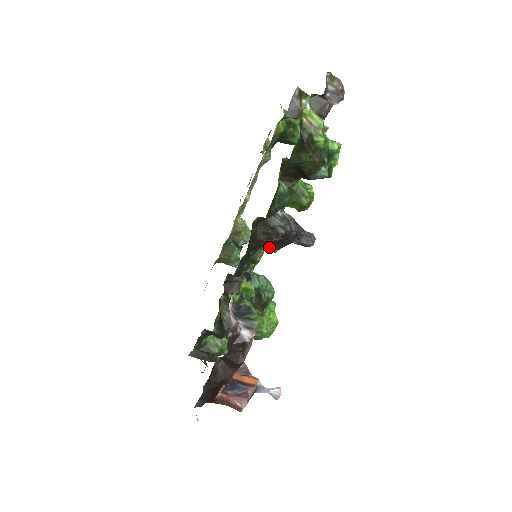
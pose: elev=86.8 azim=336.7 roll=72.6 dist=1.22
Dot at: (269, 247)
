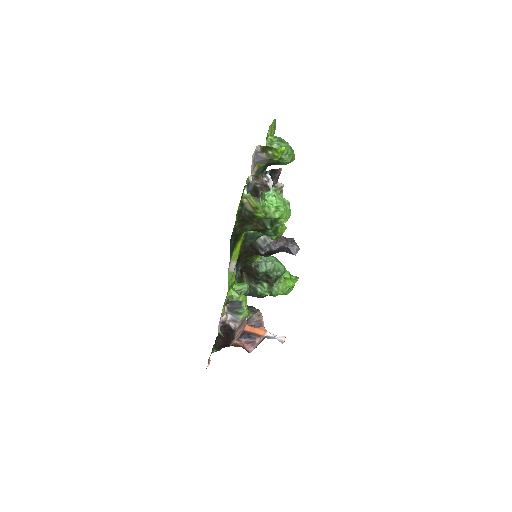
Dot at: (261, 255)
